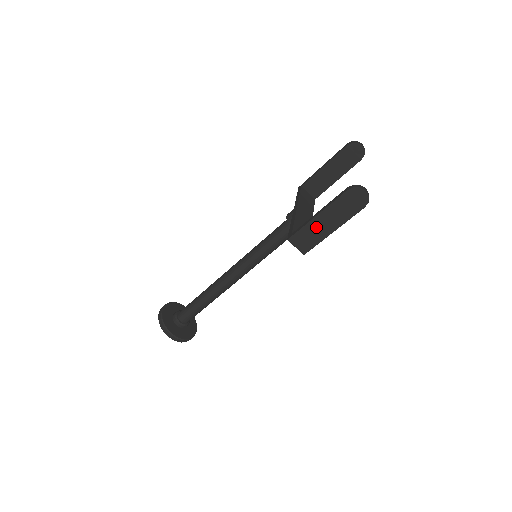
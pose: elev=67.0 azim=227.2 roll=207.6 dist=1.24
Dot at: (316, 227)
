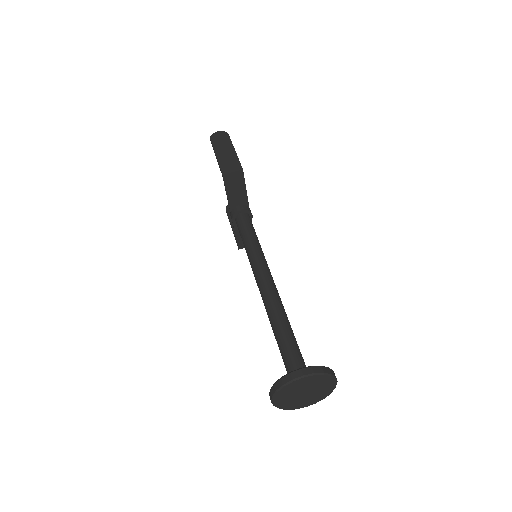
Dot at: (224, 158)
